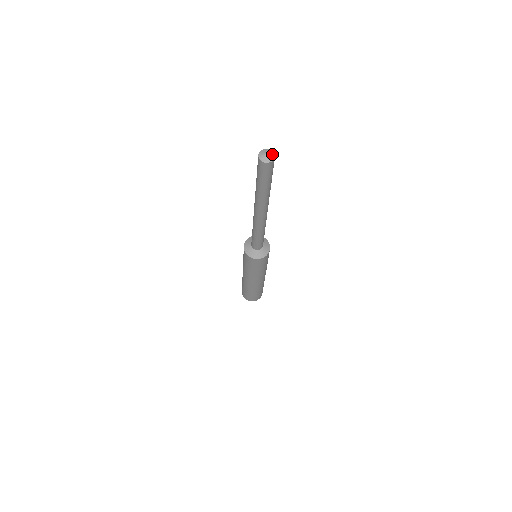
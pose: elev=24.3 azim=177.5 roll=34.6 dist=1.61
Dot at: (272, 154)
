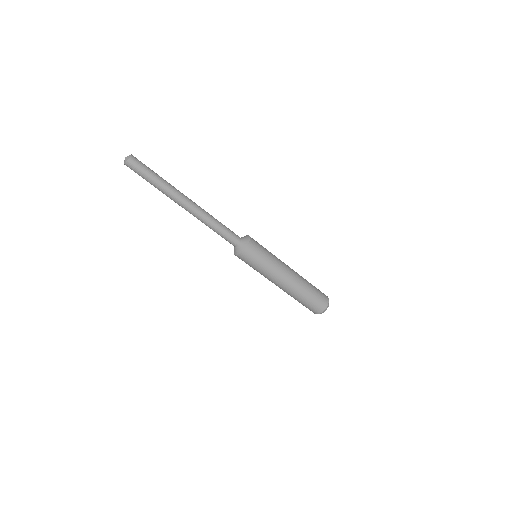
Dot at: (129, 156)
